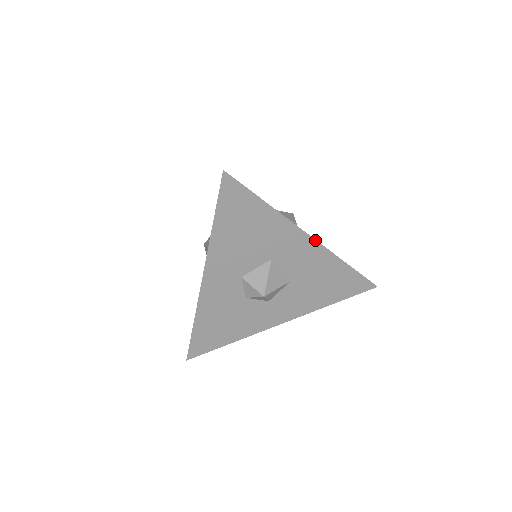
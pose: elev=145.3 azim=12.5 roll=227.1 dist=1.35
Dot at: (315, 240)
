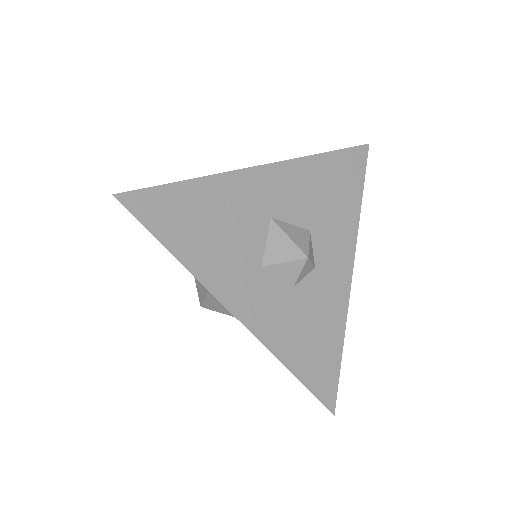
Dot at: (243, 324)
